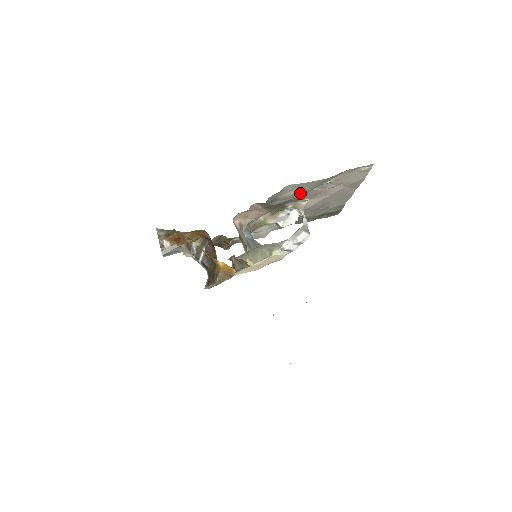
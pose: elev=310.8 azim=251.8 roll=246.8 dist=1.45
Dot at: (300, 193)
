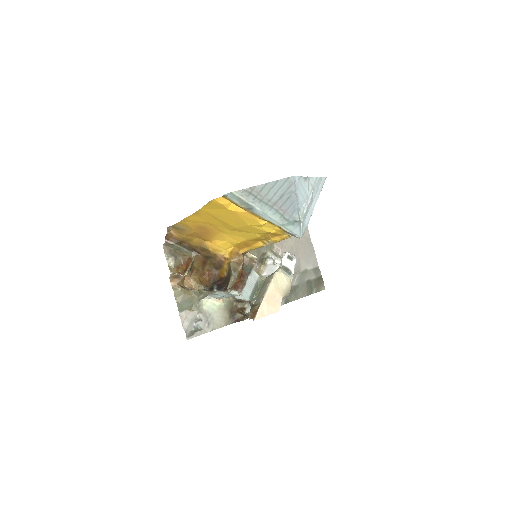
Dot at: occluded
